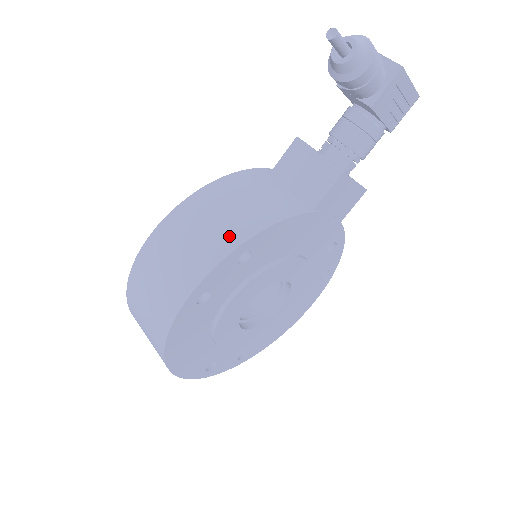
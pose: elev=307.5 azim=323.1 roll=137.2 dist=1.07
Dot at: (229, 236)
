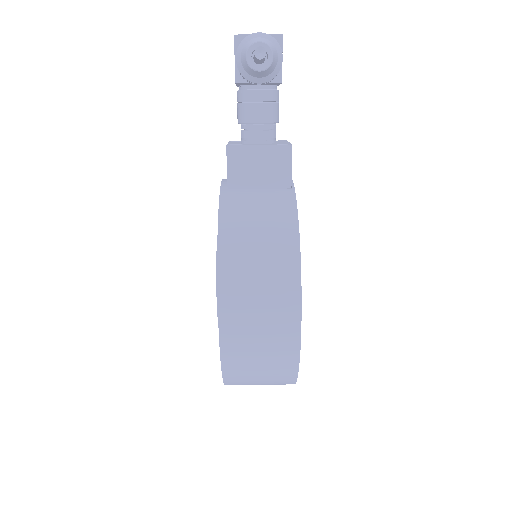
Dot at: (285, 261)
